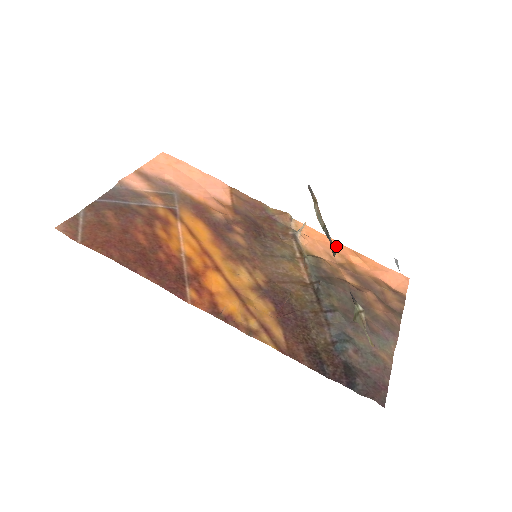
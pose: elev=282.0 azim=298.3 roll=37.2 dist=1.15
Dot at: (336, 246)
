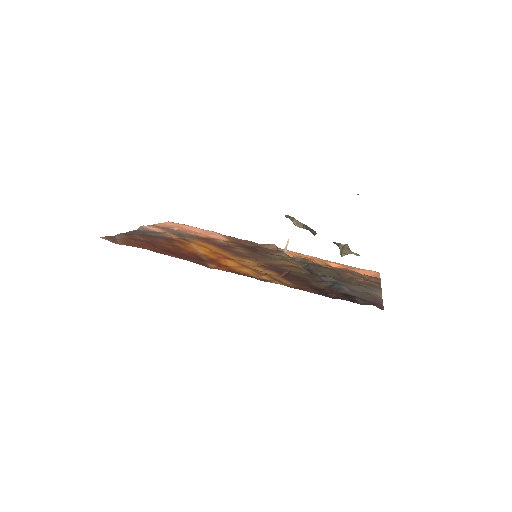
Dot at: (316, 259)
